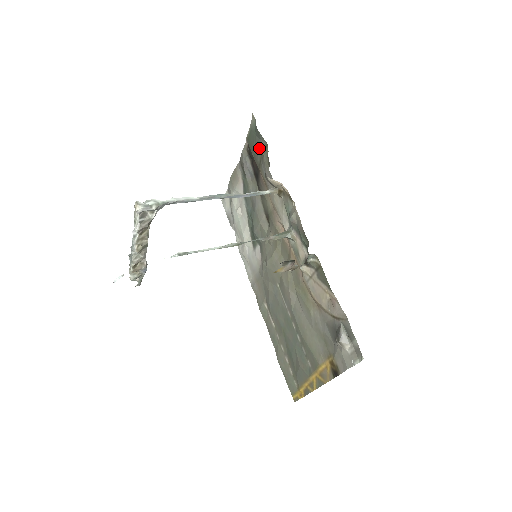
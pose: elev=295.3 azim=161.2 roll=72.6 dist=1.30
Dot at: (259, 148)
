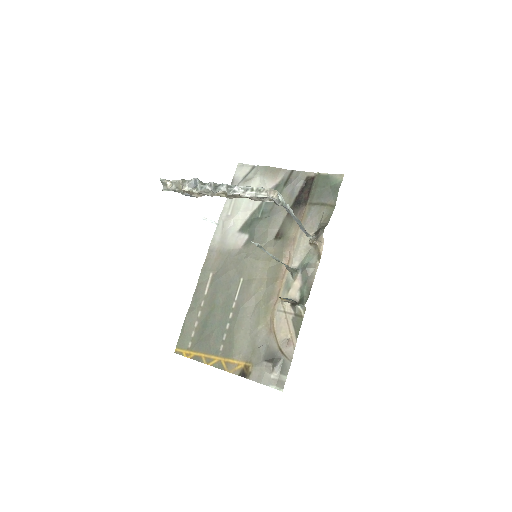
Dot at: (325, 198)
